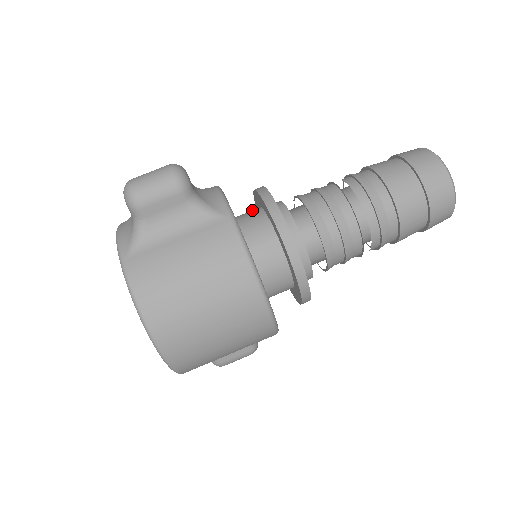
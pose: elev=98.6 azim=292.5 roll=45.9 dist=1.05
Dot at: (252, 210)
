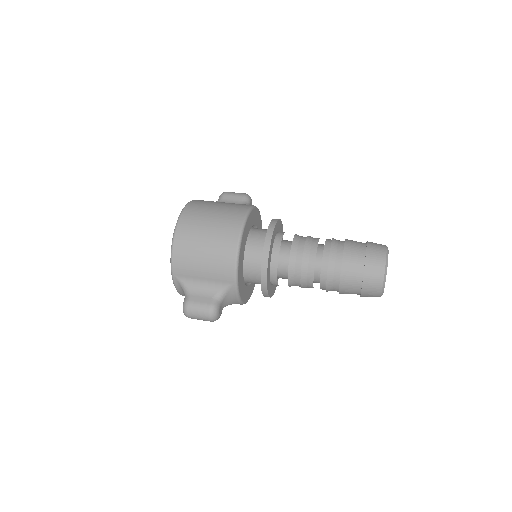
Dot at: occluded
